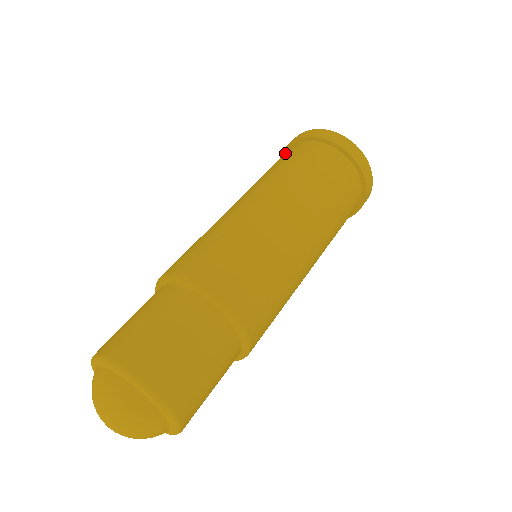
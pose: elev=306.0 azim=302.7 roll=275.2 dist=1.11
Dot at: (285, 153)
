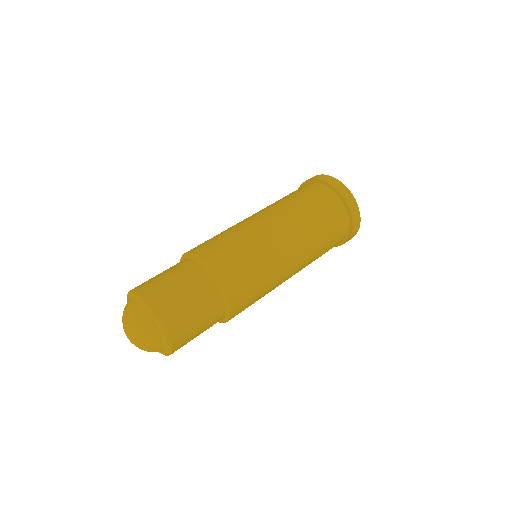
Dot at: (321, 182)
